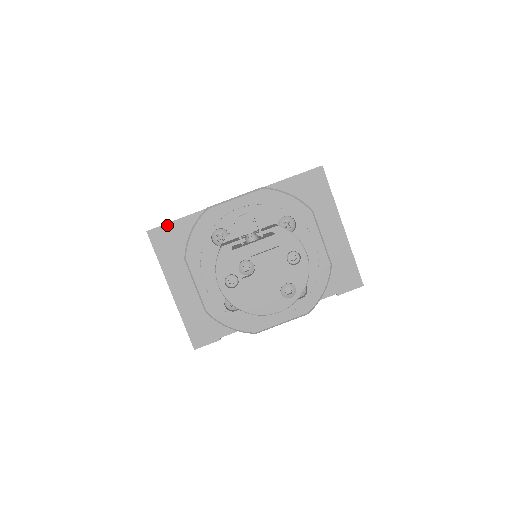
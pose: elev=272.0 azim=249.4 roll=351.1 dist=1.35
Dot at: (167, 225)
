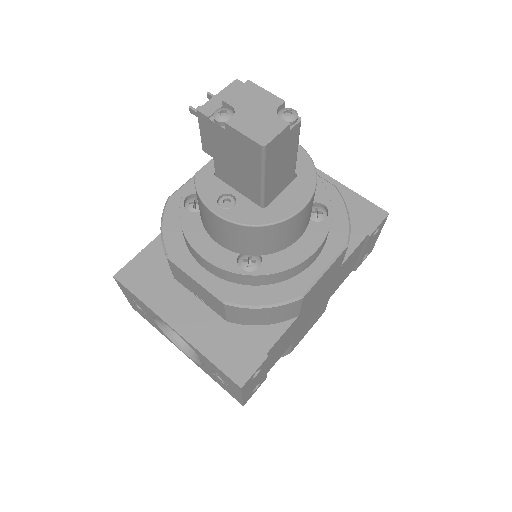
Dot at: (135, 259)
